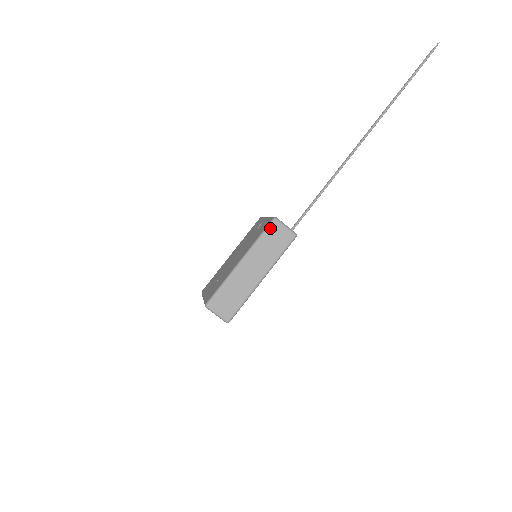
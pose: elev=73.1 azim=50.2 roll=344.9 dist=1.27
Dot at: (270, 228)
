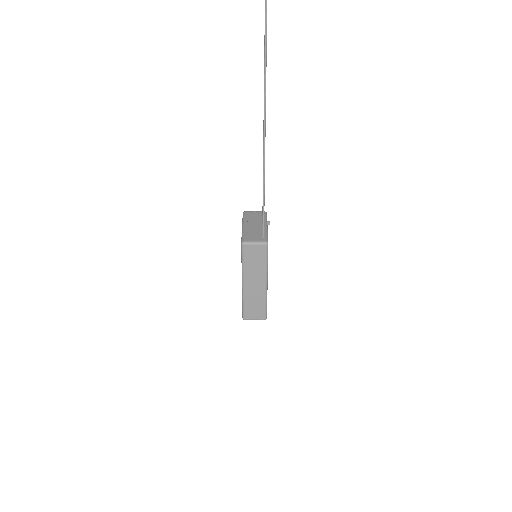
Dot at: (244, 252)
